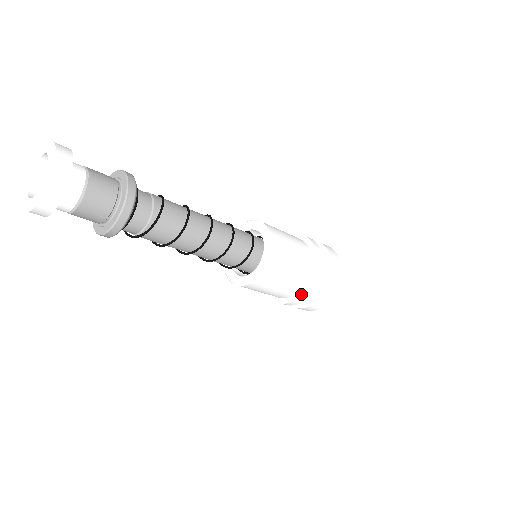
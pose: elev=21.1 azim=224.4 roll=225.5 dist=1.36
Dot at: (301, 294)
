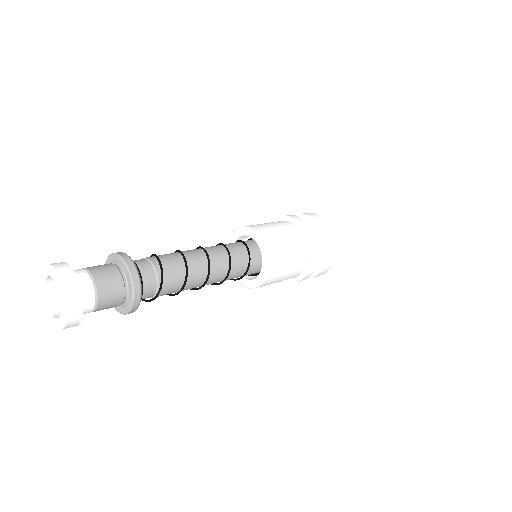
Dot at: (311, 259)
